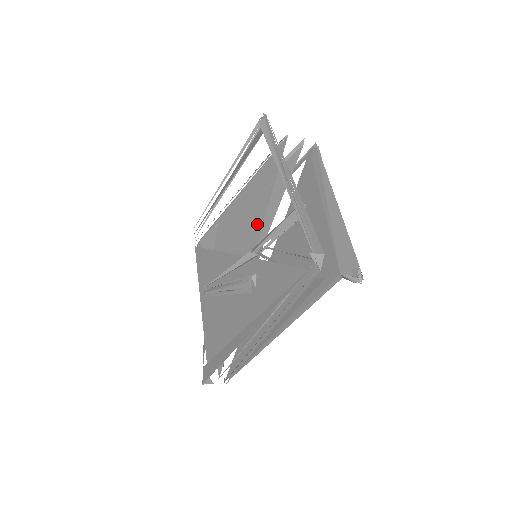
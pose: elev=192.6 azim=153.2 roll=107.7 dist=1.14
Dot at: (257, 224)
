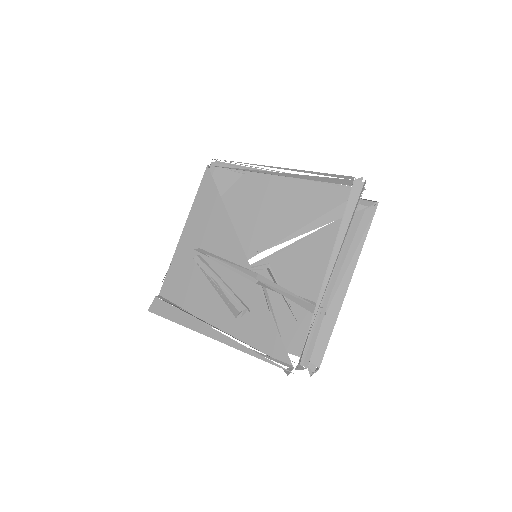
Dot at: (277, 232)
